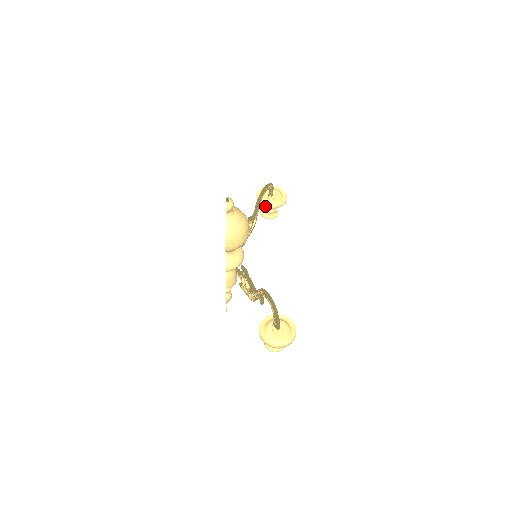
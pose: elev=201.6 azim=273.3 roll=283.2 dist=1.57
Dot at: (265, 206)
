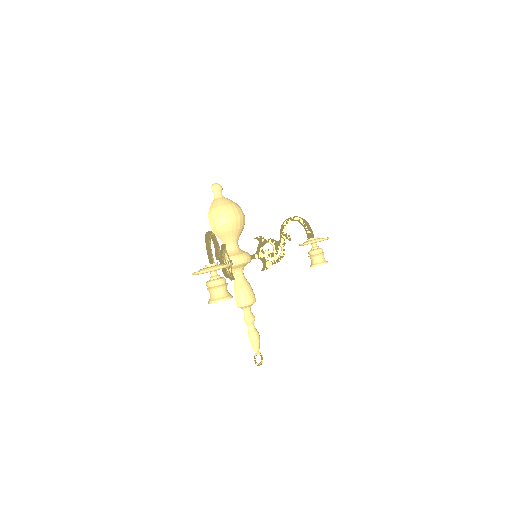
Dot at: (301, 244)
